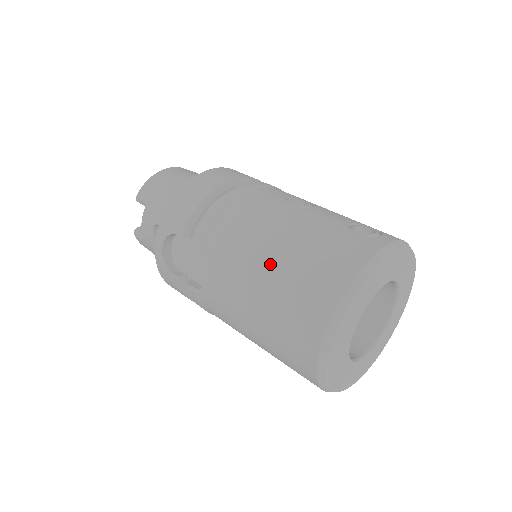
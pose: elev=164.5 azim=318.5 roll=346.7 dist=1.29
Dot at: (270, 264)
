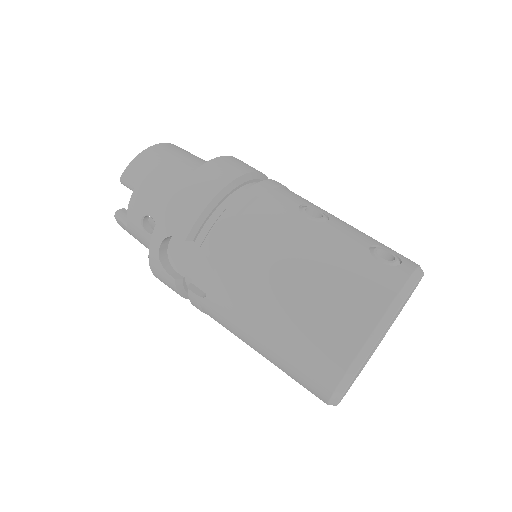
Dot at: (291, 289)
